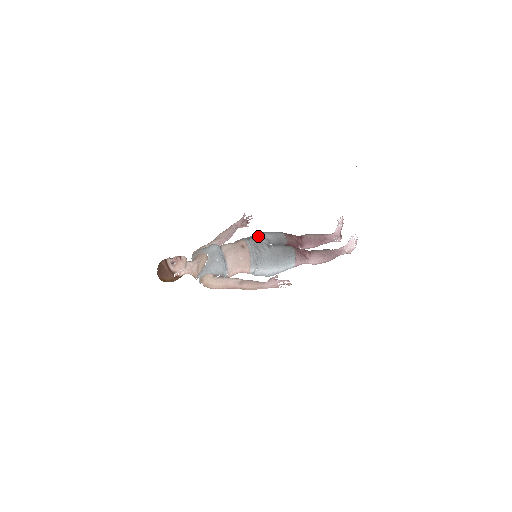
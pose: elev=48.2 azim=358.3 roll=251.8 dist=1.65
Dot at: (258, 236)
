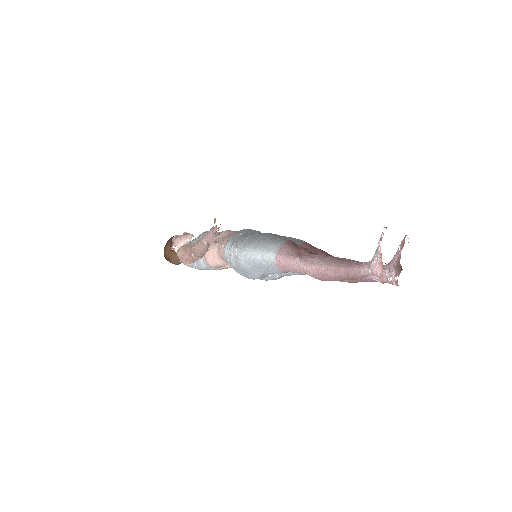
Dot at: occluded
